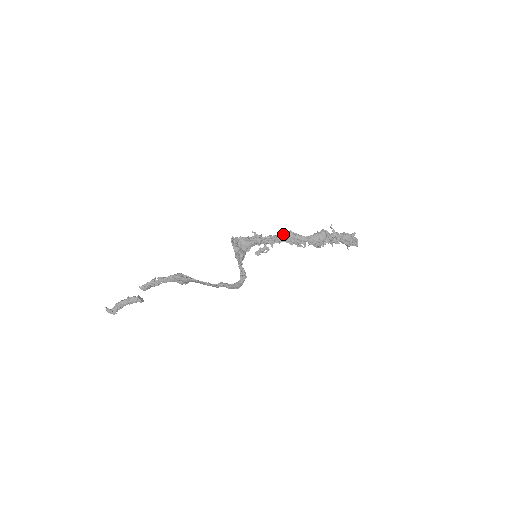
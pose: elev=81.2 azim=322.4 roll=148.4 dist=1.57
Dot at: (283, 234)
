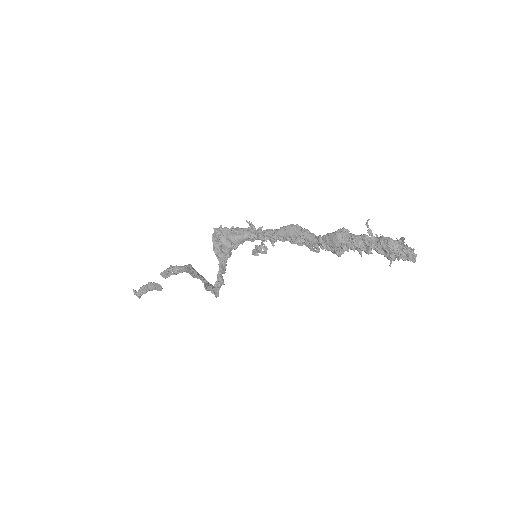
Dot at: (284, 229)
